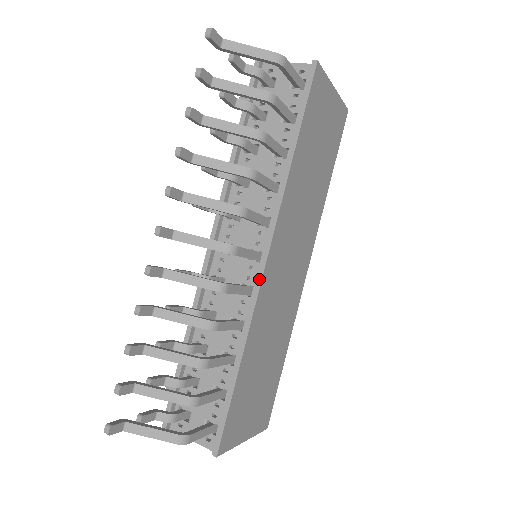
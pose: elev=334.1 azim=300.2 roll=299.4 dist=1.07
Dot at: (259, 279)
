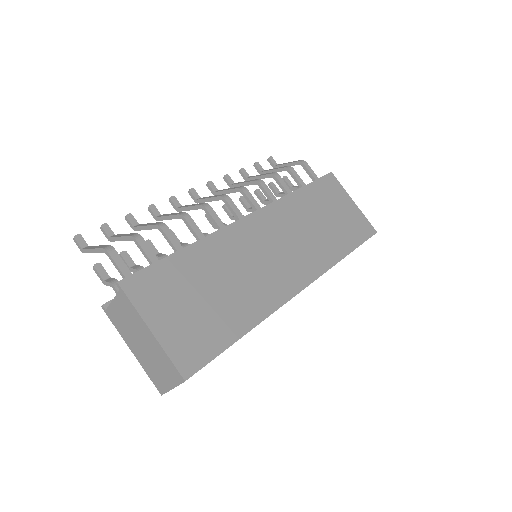
Dot at: (236, 221)
